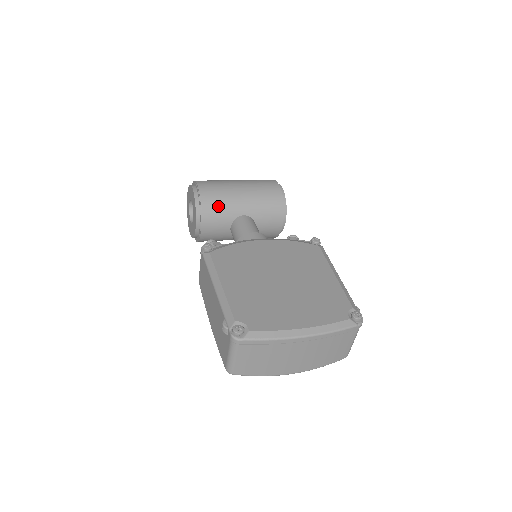
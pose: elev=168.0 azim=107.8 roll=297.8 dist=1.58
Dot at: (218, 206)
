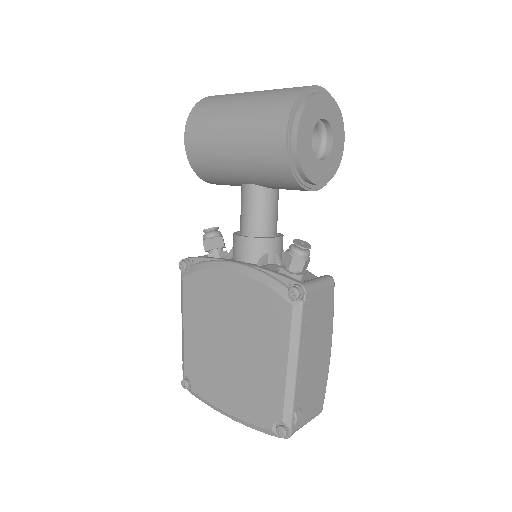
Dot at: (212, 173)
